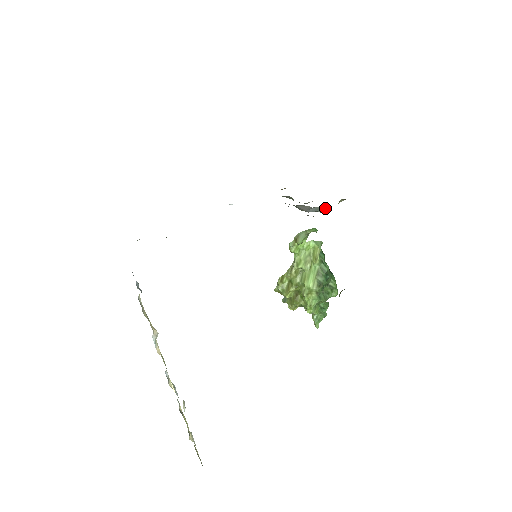
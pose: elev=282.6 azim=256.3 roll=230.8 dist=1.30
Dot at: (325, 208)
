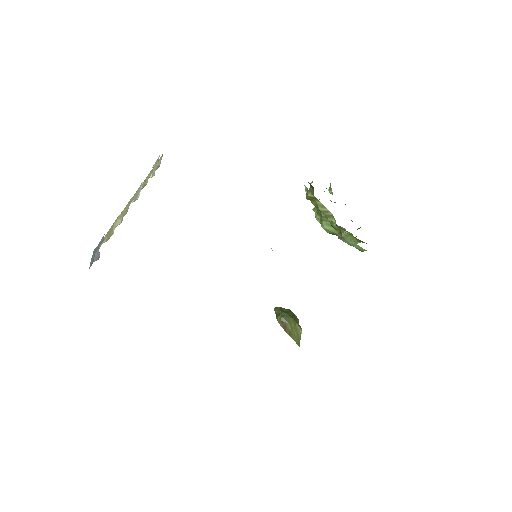
Dot at: occluded
